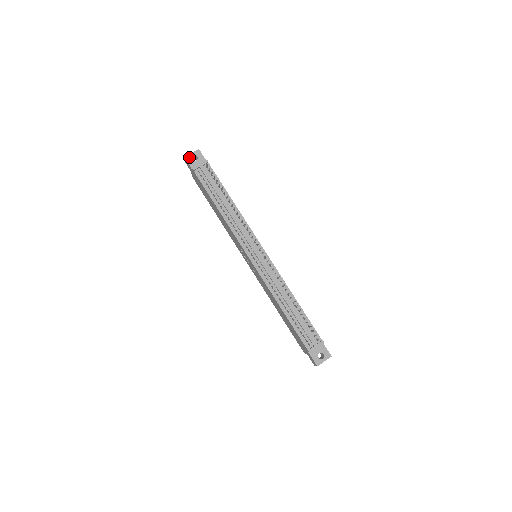
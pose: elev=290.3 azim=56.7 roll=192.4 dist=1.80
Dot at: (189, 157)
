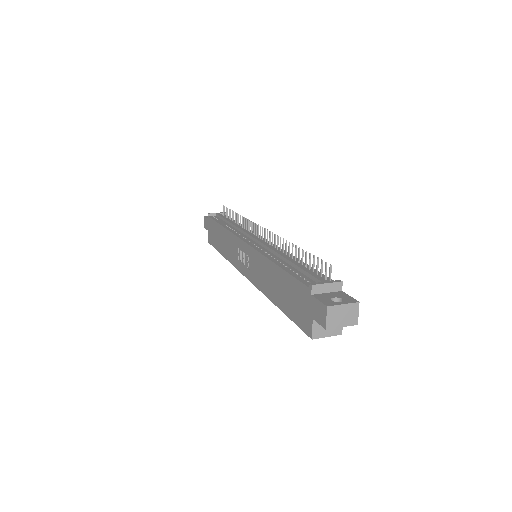
Dot at: occluded
